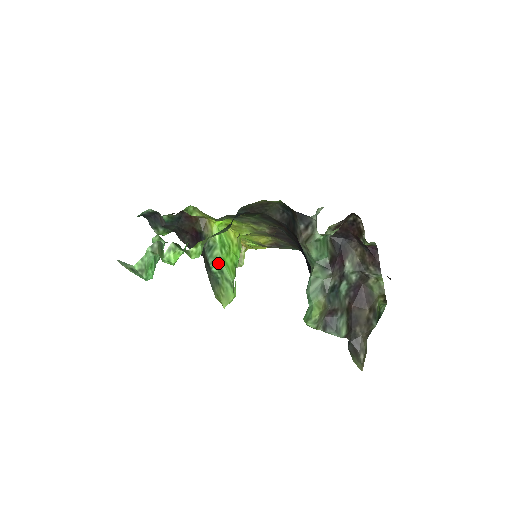
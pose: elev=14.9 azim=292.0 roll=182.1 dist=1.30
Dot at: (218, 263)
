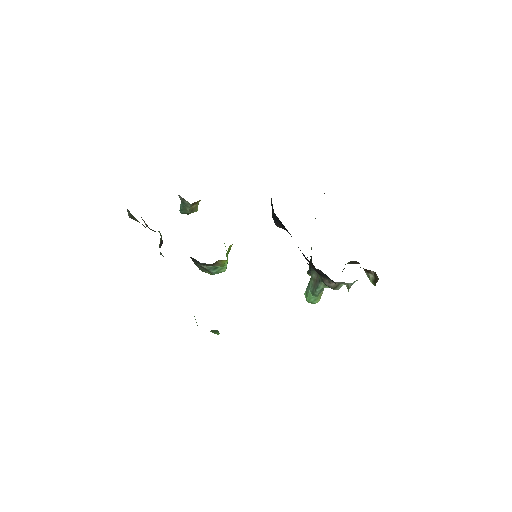
Dot at: occluded
